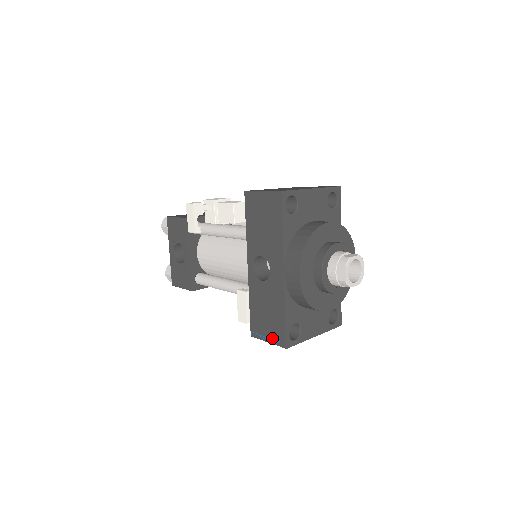
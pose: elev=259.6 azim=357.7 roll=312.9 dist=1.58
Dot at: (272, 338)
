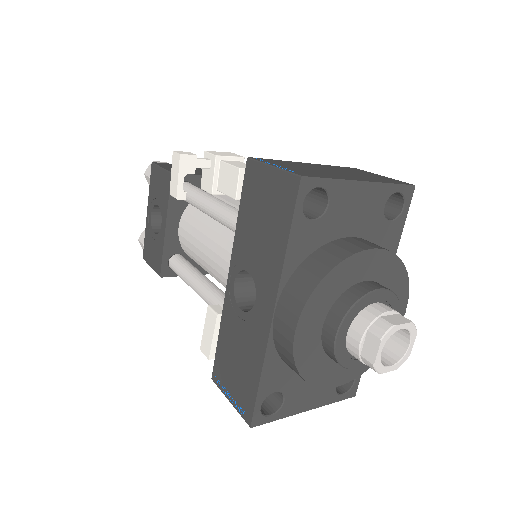
Dot at: (236, 400)
